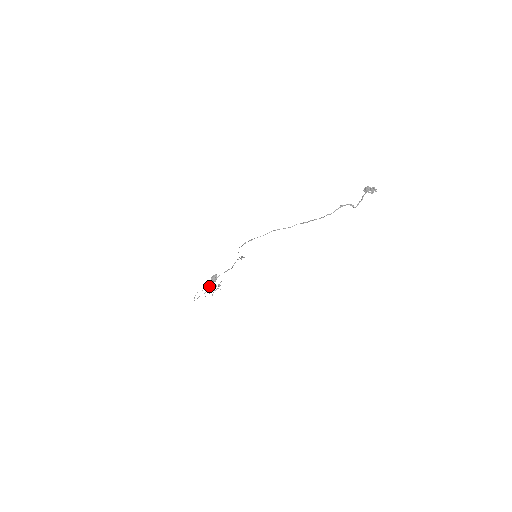
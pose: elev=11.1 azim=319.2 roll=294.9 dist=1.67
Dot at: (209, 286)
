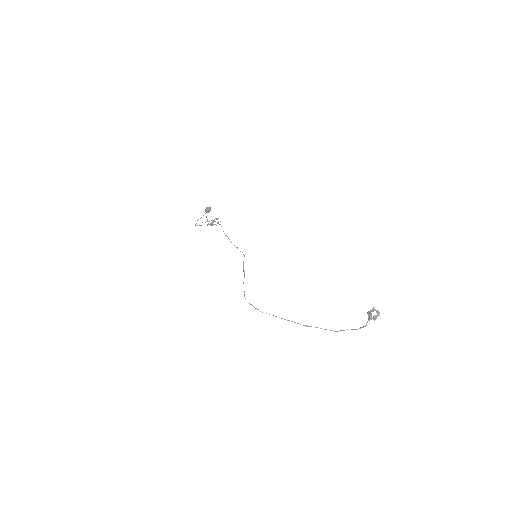
Dot at: (207, 225)
